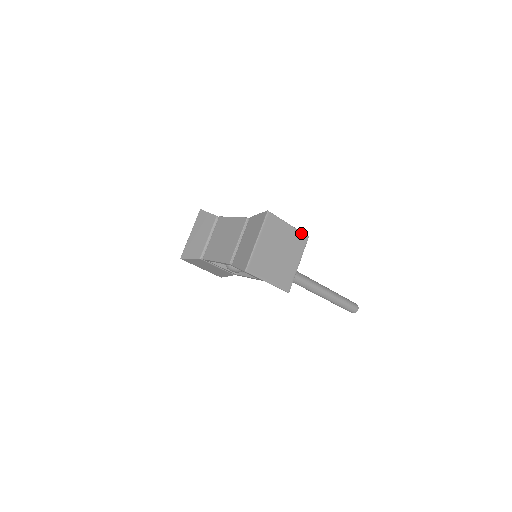
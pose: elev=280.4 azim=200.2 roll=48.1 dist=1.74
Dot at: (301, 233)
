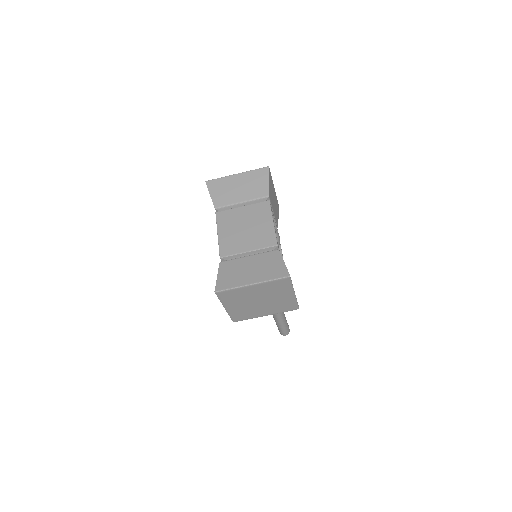
Dot at: (296, 304)
